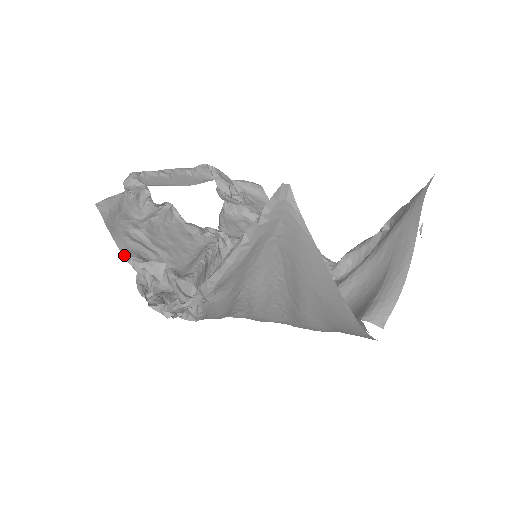
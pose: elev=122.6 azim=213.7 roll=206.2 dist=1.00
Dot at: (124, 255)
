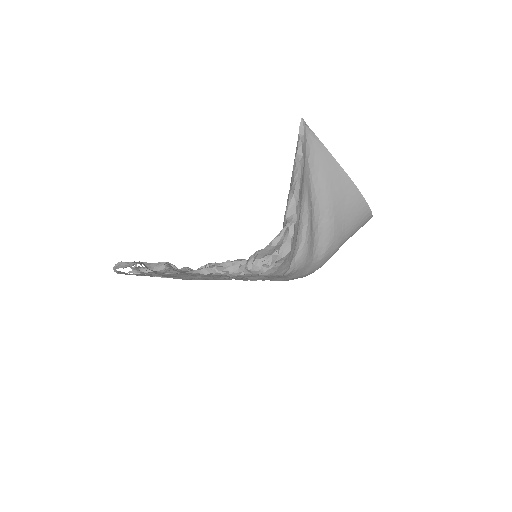
Dot at: (190, 272)
